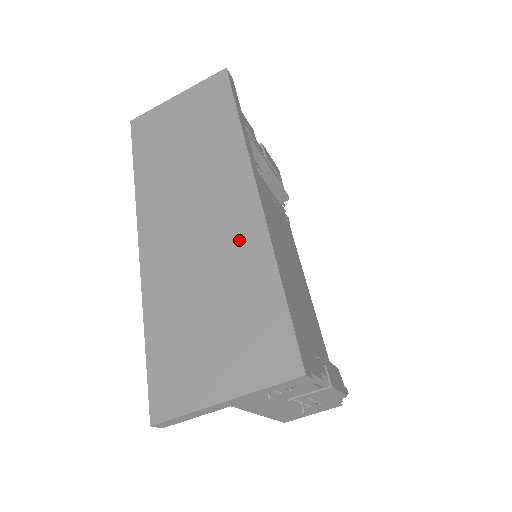
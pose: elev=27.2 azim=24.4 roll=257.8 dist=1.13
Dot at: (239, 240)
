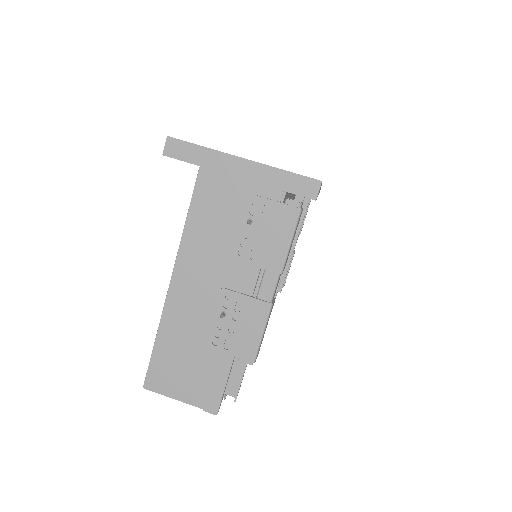
Dot at: occluded
